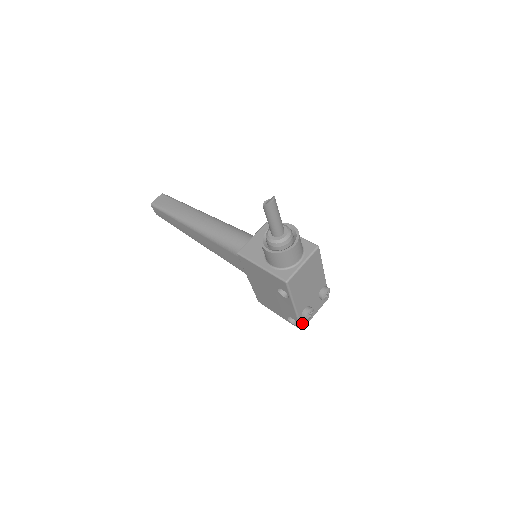
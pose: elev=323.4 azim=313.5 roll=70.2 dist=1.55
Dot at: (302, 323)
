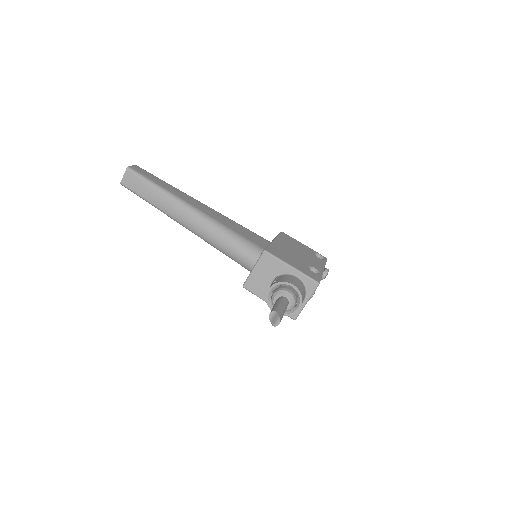
Dot at: occluded
